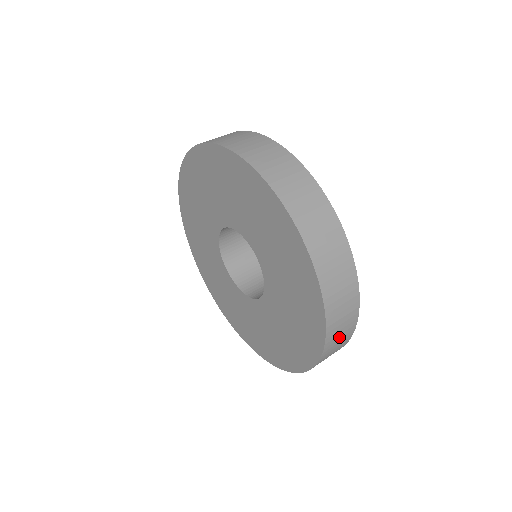
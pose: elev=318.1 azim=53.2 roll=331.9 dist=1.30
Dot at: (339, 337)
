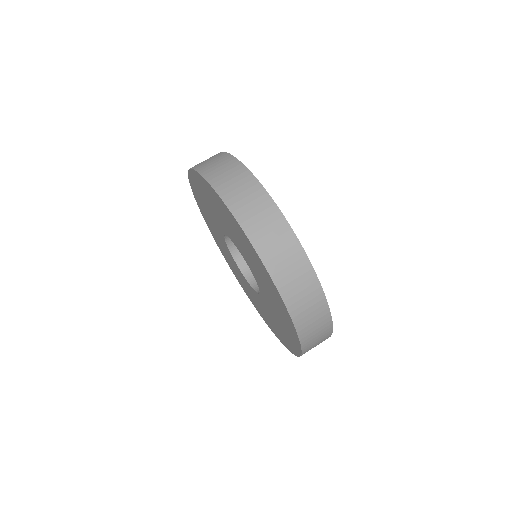
Dot at: occluded
